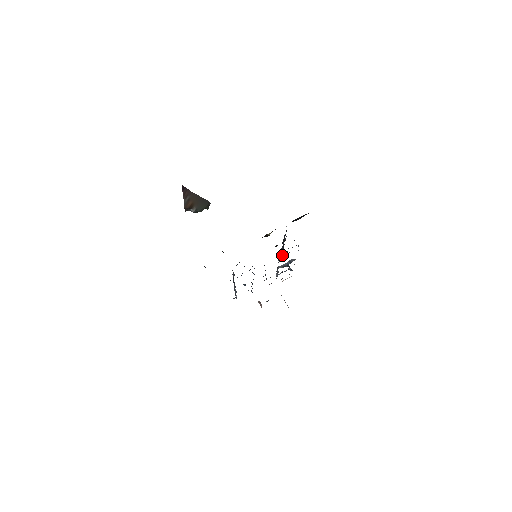
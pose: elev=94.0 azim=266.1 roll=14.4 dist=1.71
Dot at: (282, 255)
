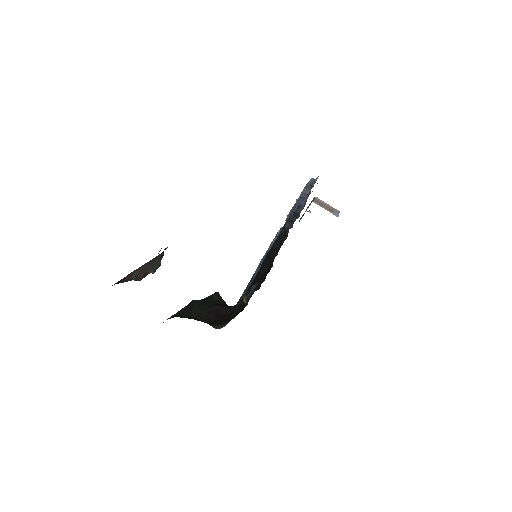
Dot at: occluded
